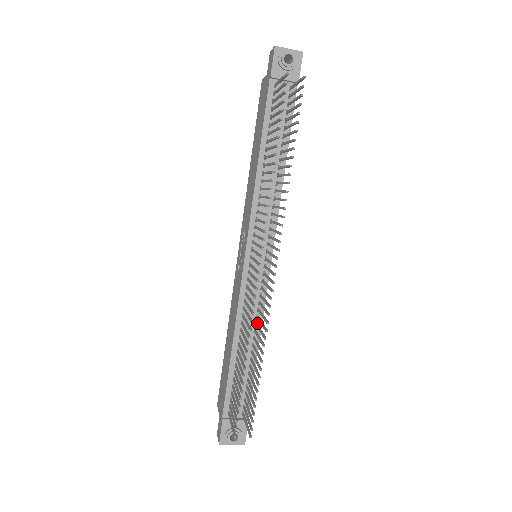
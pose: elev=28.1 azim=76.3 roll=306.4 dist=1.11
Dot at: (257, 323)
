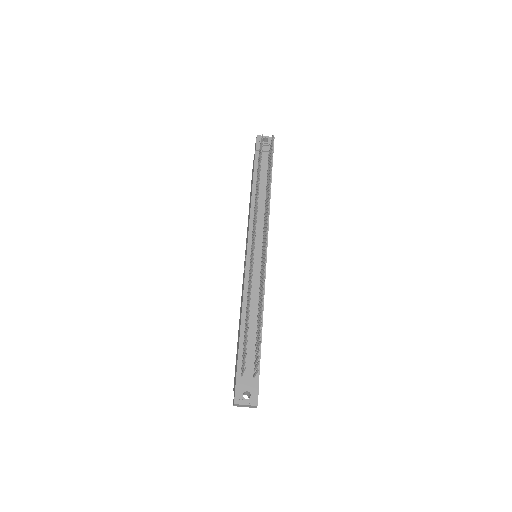
Dot at: occluded
